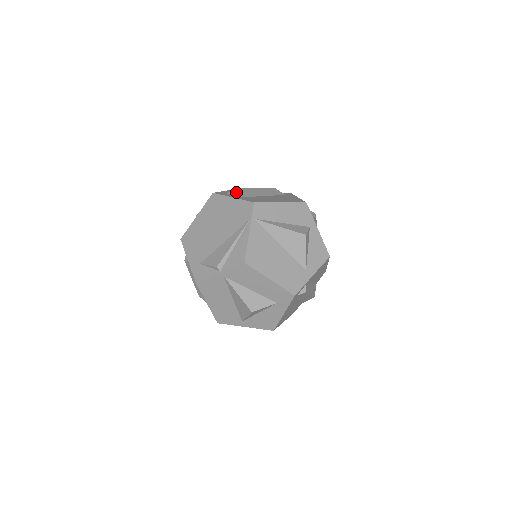
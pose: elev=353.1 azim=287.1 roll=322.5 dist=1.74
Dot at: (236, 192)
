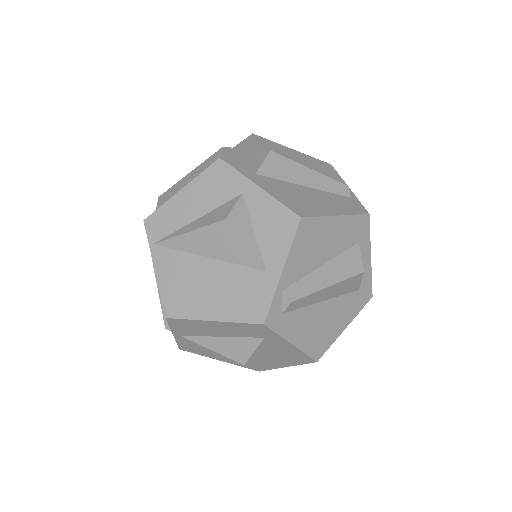
Dot at: (157, 204)
